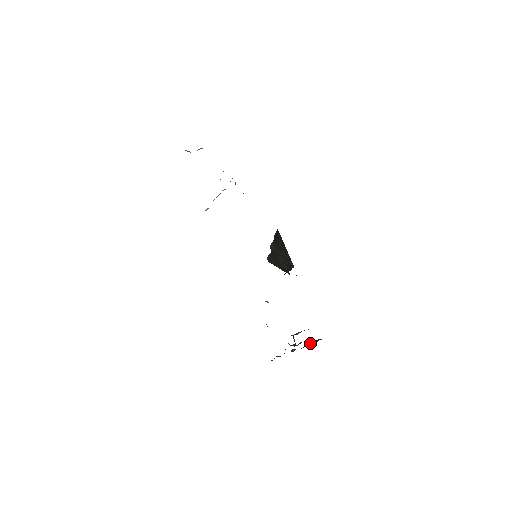
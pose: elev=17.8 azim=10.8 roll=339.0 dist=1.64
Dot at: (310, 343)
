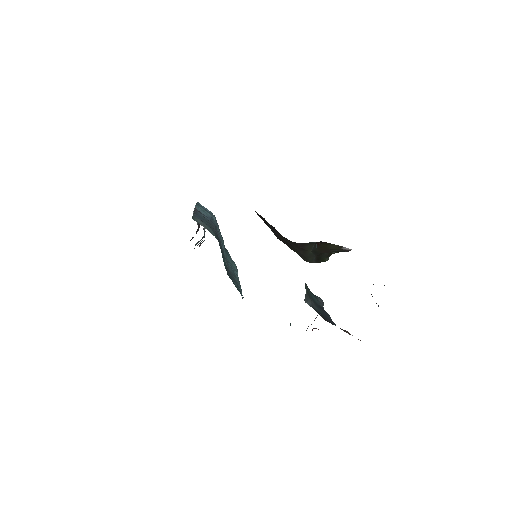
Dot at: occluded
